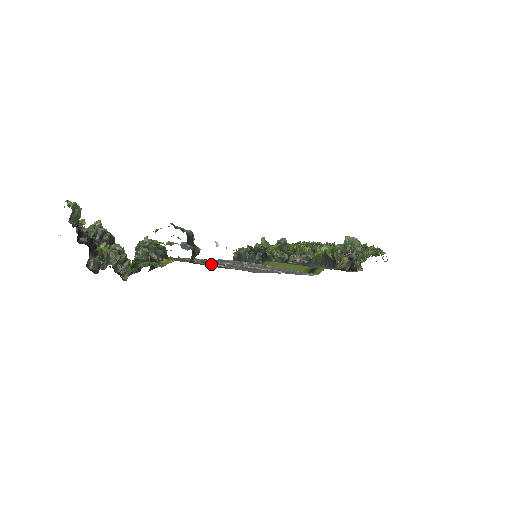
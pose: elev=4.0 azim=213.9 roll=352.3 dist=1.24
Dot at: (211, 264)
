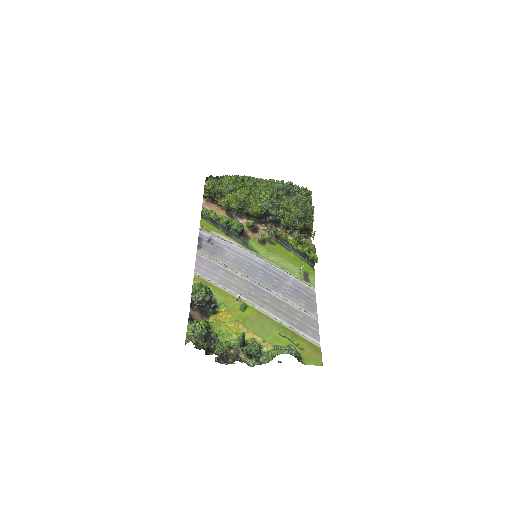
Dot at: (300, 349)
